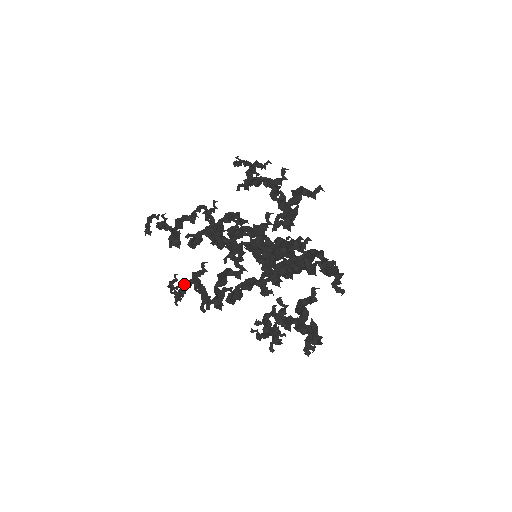
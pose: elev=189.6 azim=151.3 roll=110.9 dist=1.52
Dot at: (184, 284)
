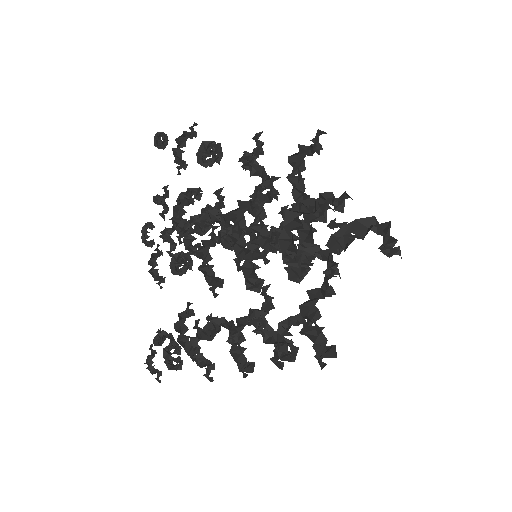
Dot at: (165, 231)
